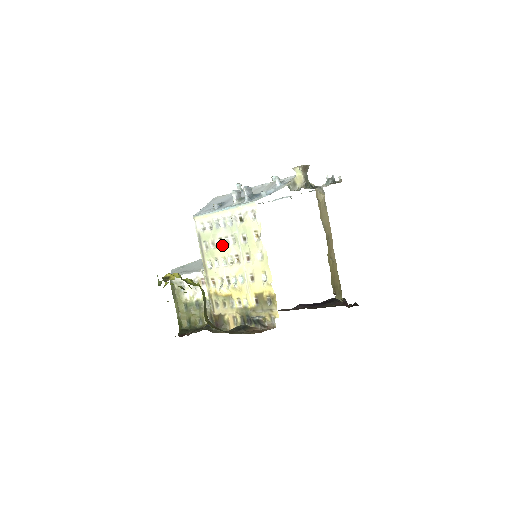
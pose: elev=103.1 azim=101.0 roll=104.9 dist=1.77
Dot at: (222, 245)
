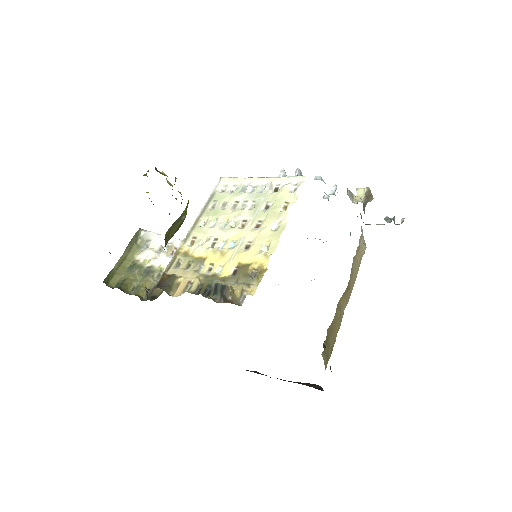
Dot at: (234, 208)
